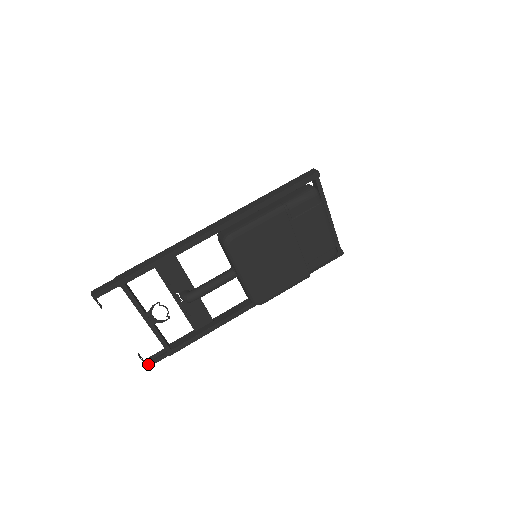
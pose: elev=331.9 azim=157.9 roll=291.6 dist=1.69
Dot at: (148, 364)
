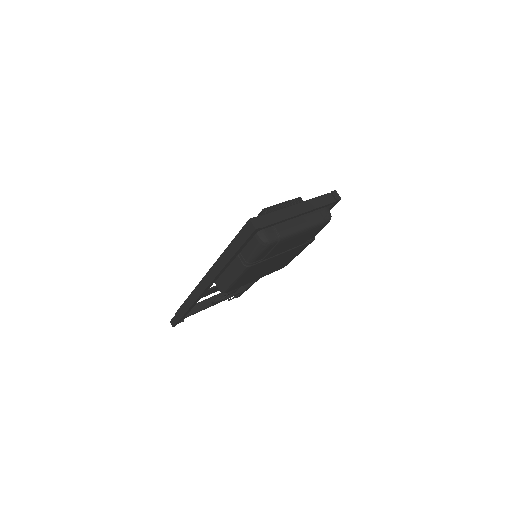
Dot at: occluded
